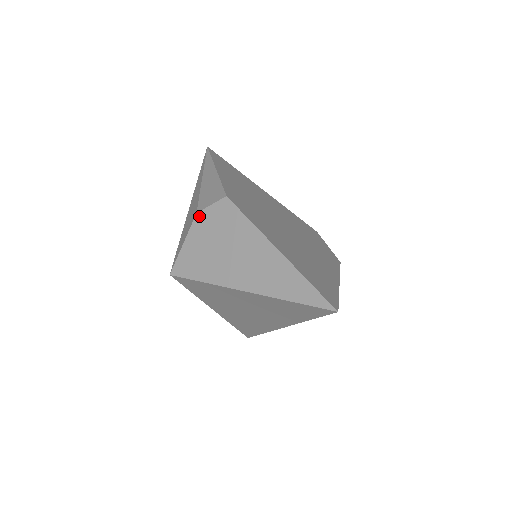
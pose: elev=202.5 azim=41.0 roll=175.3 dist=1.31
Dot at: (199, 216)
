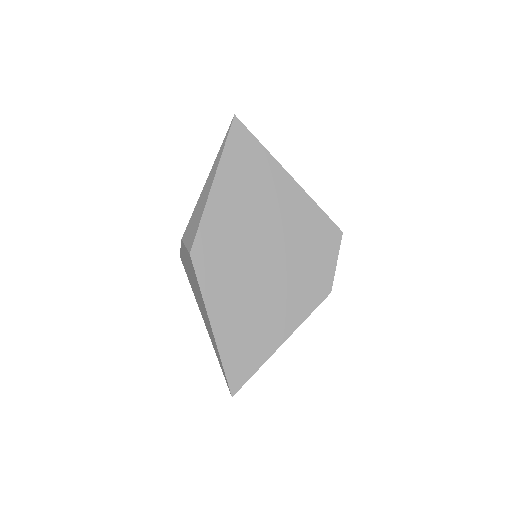
Dot at: (182, 244)
